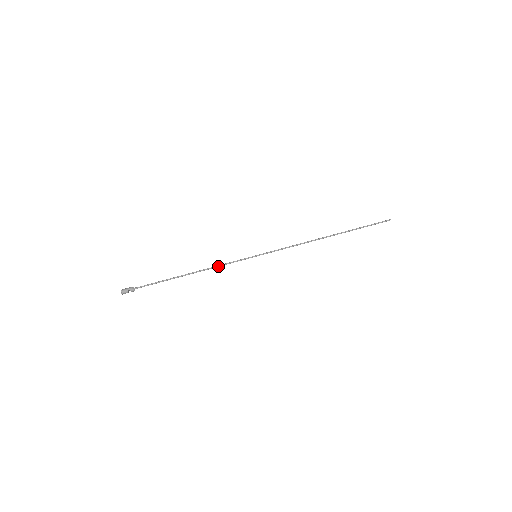
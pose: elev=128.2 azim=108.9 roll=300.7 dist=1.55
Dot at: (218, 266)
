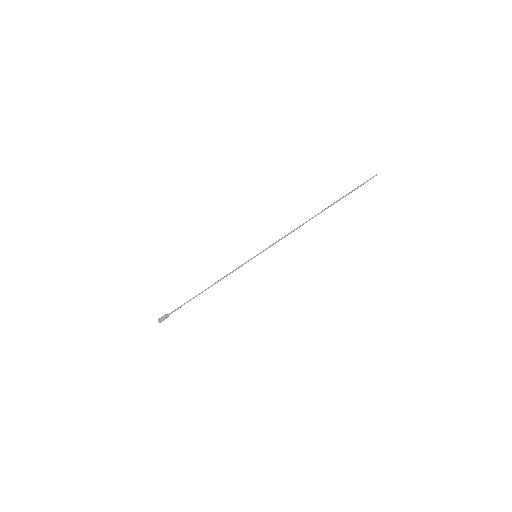
Dot at: occluded
